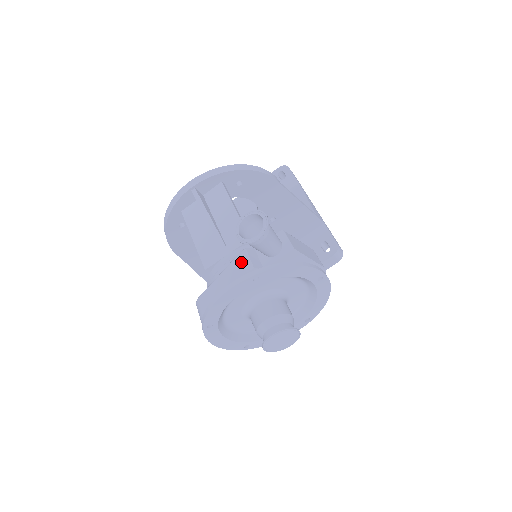
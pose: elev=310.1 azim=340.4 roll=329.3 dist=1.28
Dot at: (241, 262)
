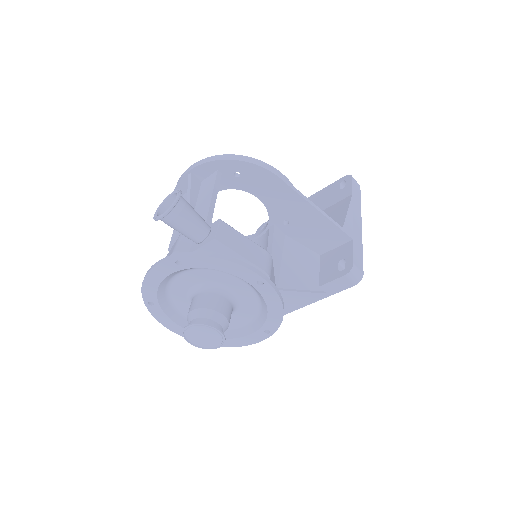
Dot at: (175, 244)
